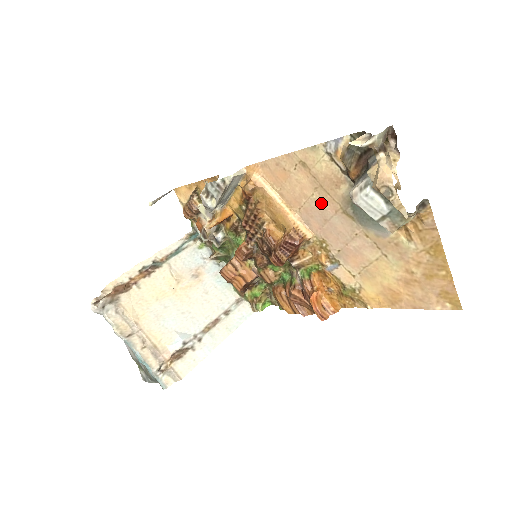
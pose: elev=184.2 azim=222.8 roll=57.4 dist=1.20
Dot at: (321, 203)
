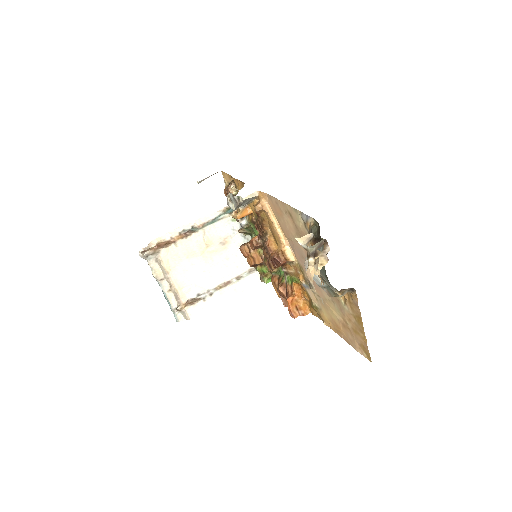
Dot at: (300, 245)
